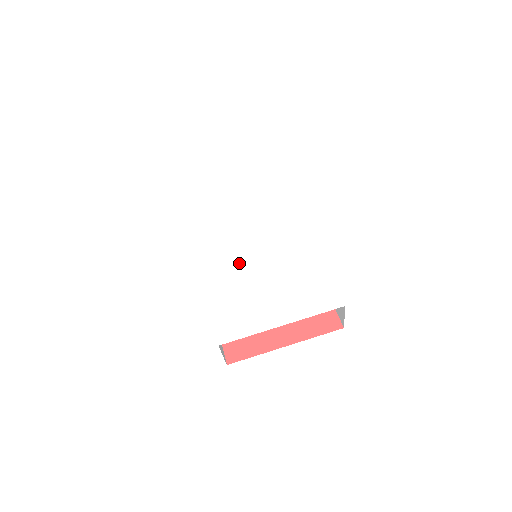
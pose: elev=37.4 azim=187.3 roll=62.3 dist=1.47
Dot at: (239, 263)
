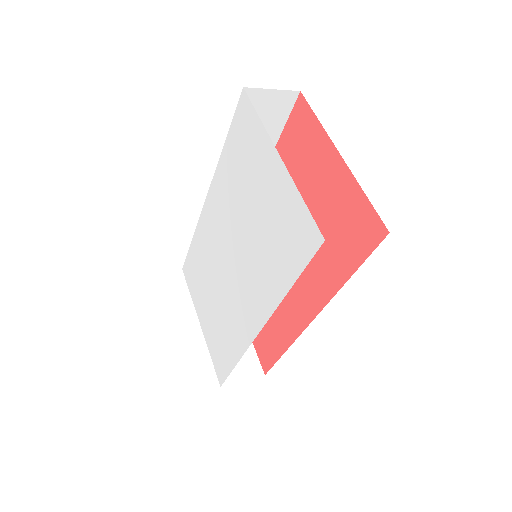
Dot at: (215, 252)
